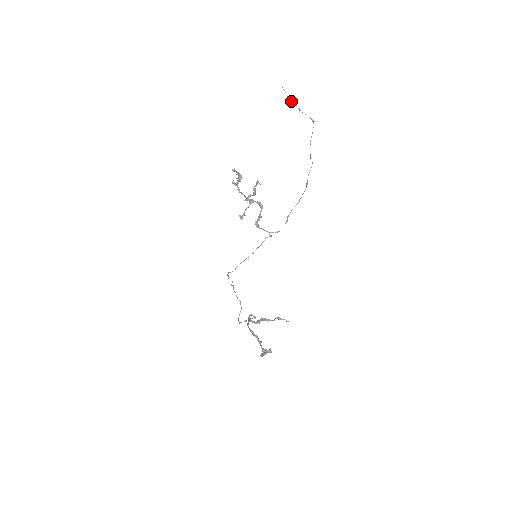
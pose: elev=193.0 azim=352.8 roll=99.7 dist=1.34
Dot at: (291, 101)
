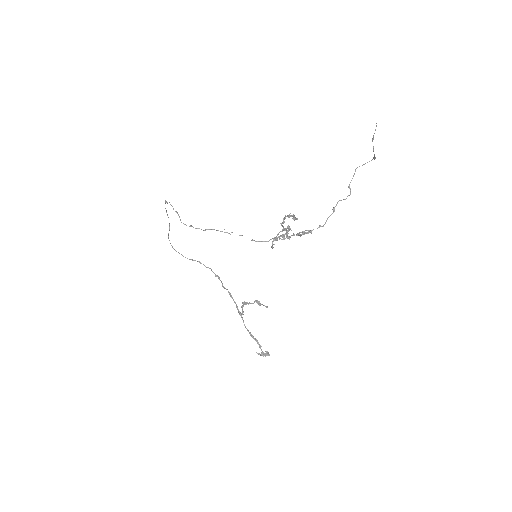
Dot at: (373, 139)
